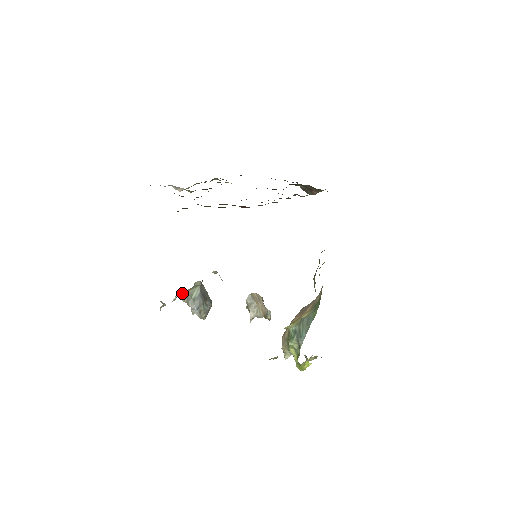
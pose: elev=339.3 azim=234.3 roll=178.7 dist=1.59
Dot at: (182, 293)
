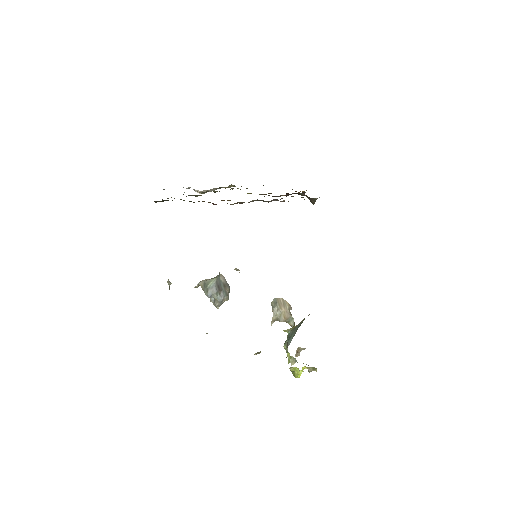
Dot at: (202, 281)
